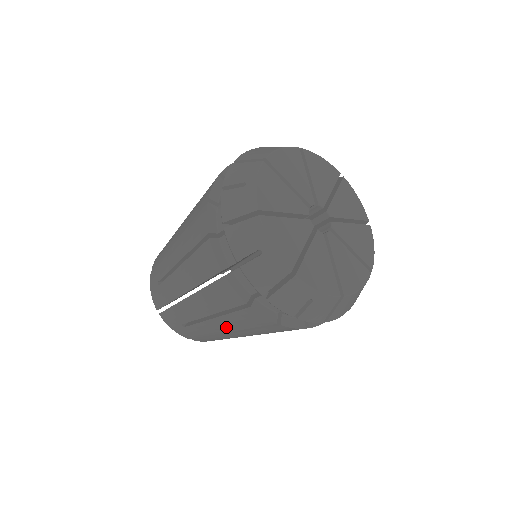
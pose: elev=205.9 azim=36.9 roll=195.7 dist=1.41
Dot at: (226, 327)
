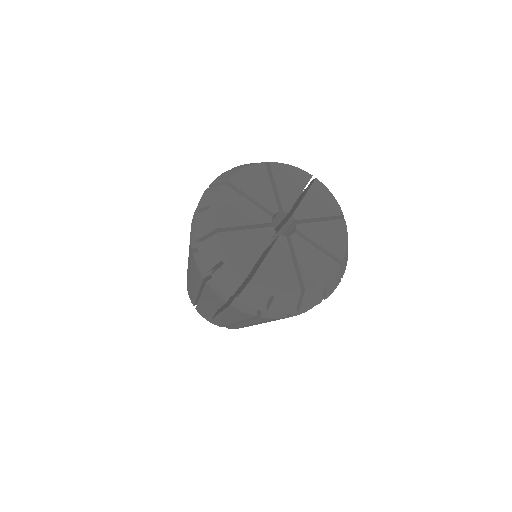
Dot at: (232, 319)
